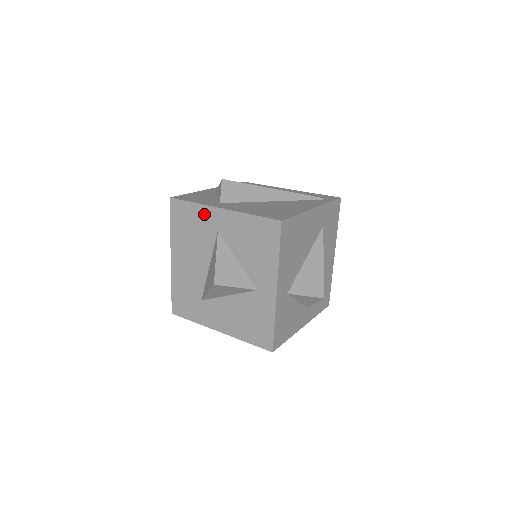
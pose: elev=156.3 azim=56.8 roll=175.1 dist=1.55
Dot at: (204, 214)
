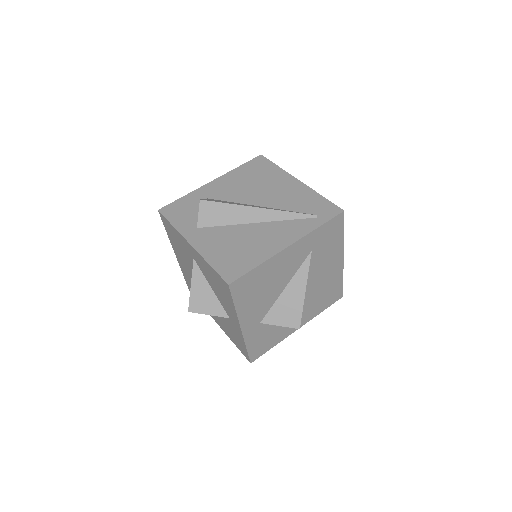
Dot at: (181, 239)
